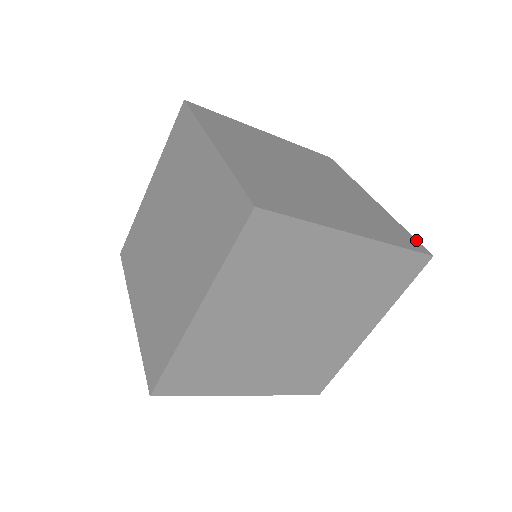
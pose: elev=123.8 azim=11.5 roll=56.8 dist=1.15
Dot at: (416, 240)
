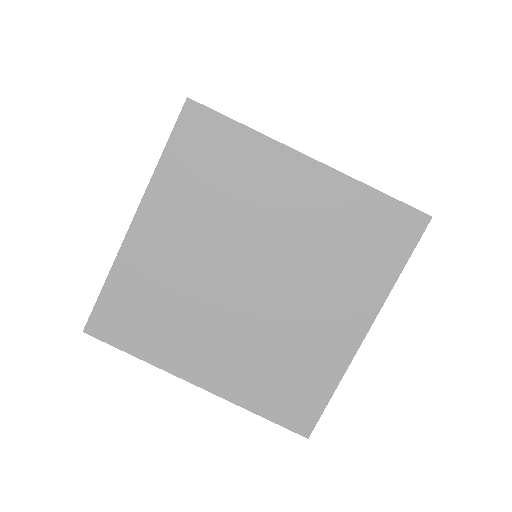
Dot at: occluded
